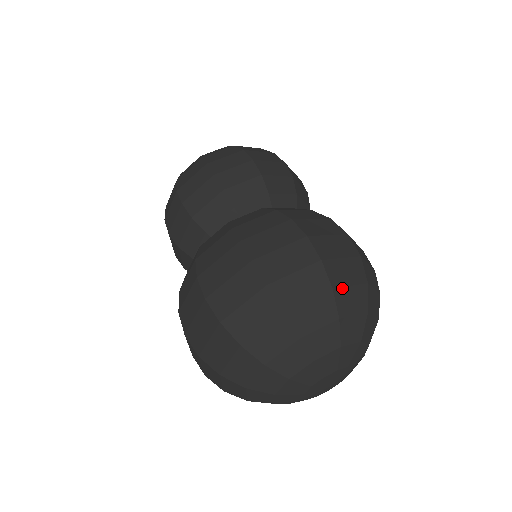
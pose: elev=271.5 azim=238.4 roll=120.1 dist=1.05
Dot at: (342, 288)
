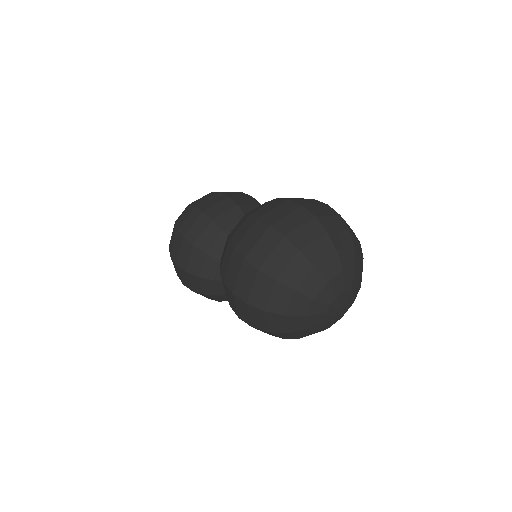
Dot at: (352, 234)
